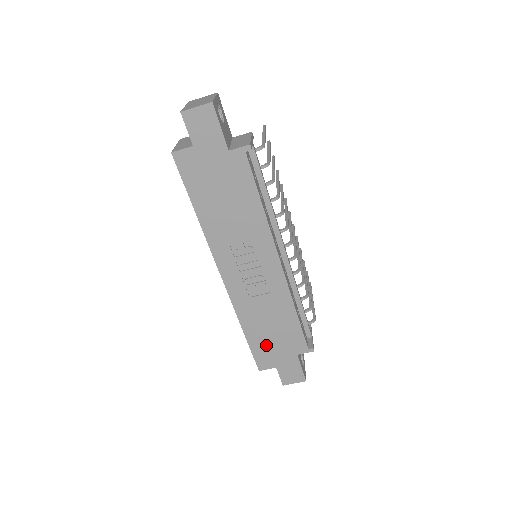
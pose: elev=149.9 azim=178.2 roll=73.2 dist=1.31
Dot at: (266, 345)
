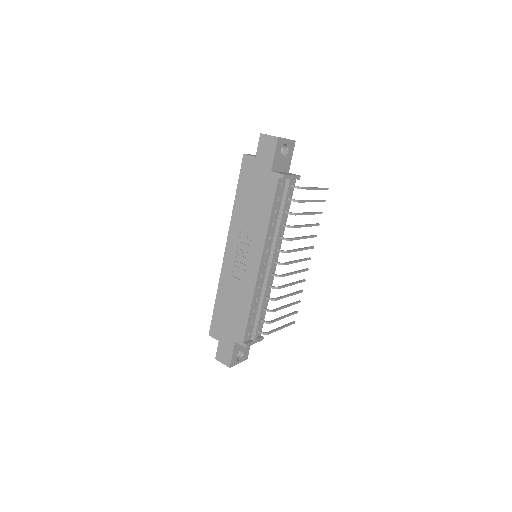
Dot at: (222, 319)
